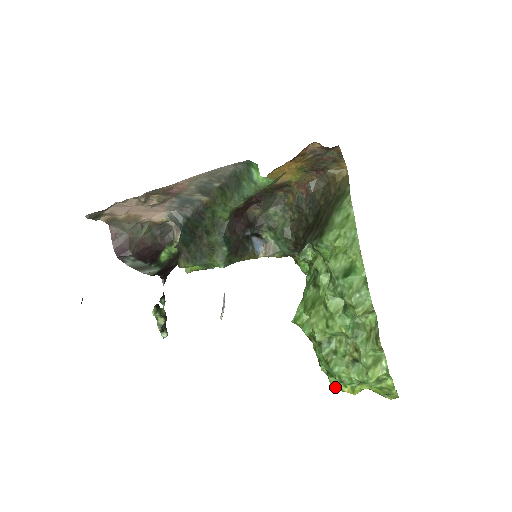
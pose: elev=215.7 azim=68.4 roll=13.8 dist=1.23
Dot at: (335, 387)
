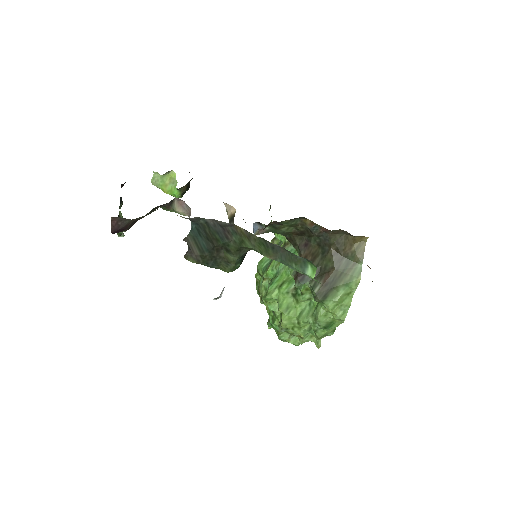
Dot at: occluded
